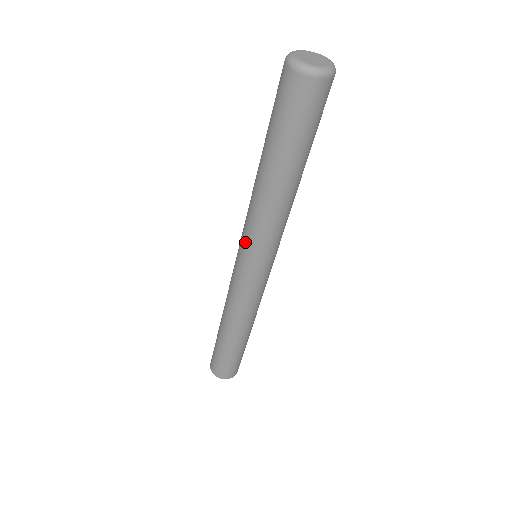
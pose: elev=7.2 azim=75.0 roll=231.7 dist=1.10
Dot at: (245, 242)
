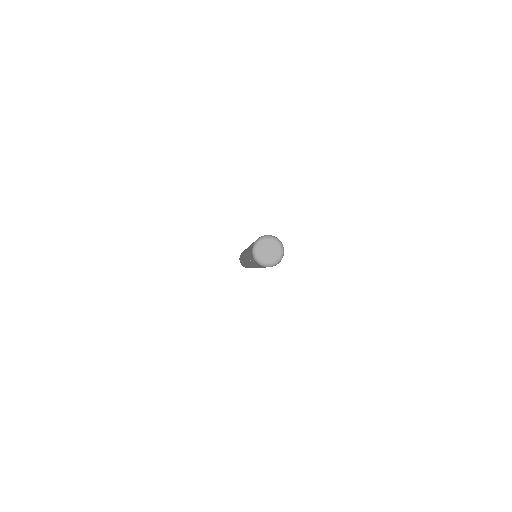
Dot at: occluded
